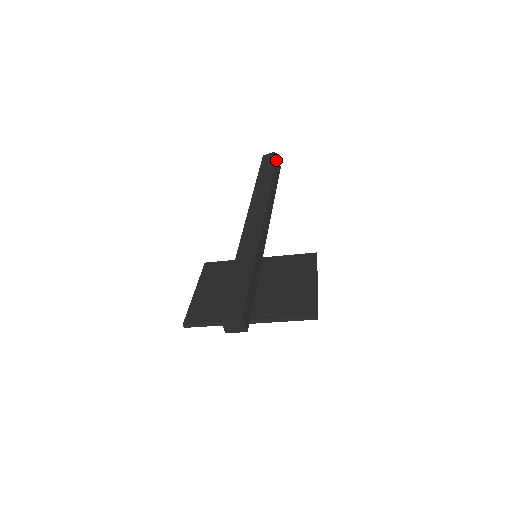
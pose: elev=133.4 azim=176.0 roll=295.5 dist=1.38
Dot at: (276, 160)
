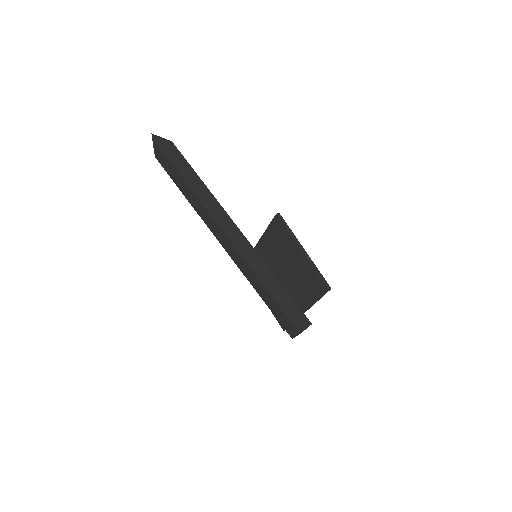
Dot at: (165, 158)
